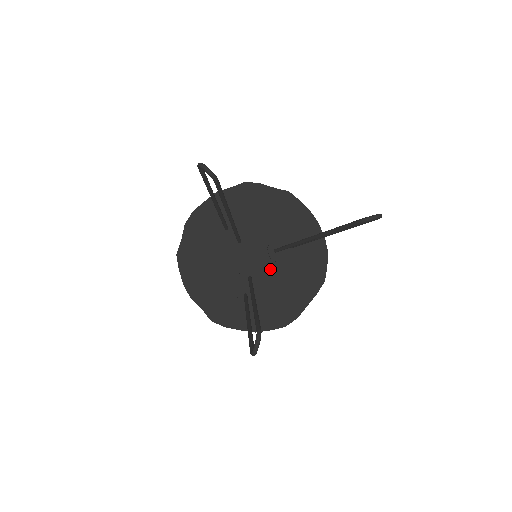
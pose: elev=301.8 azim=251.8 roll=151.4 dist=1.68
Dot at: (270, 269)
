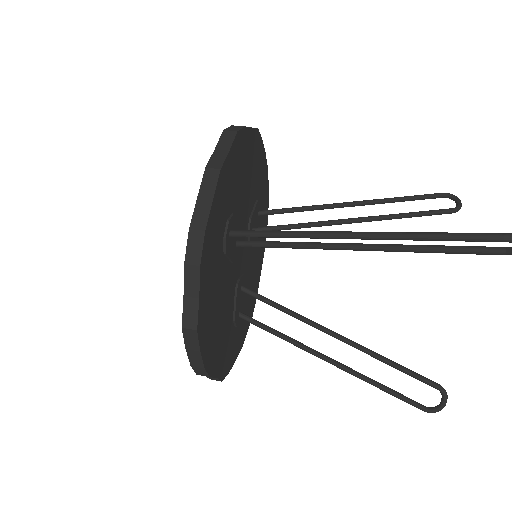
Dot at: (248, 259)
